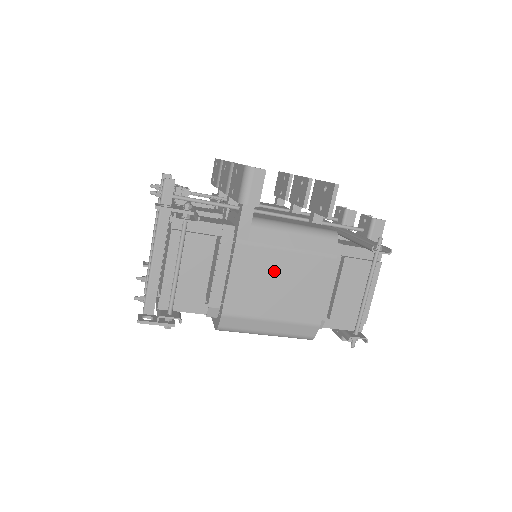
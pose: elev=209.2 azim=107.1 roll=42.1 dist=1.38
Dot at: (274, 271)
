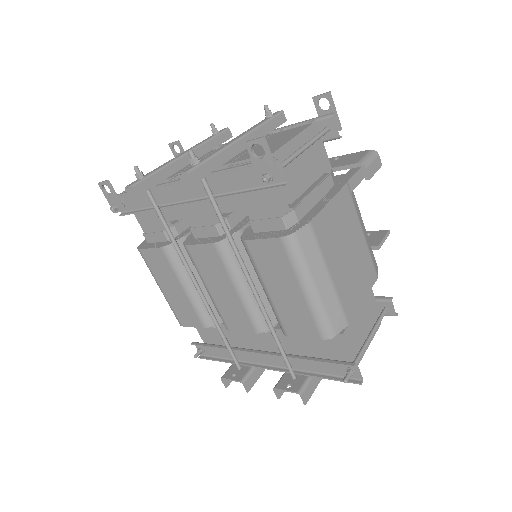
Dot at: (351, 236)
